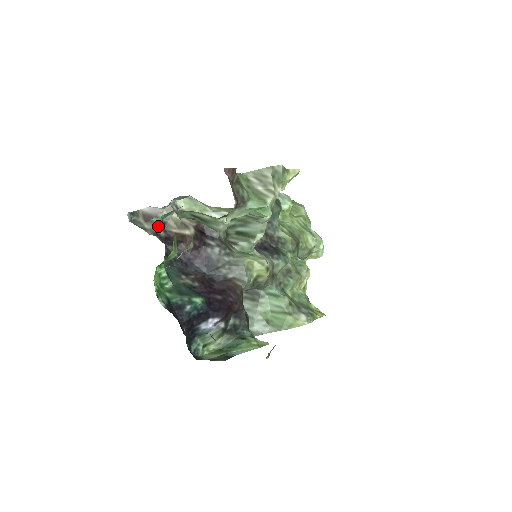
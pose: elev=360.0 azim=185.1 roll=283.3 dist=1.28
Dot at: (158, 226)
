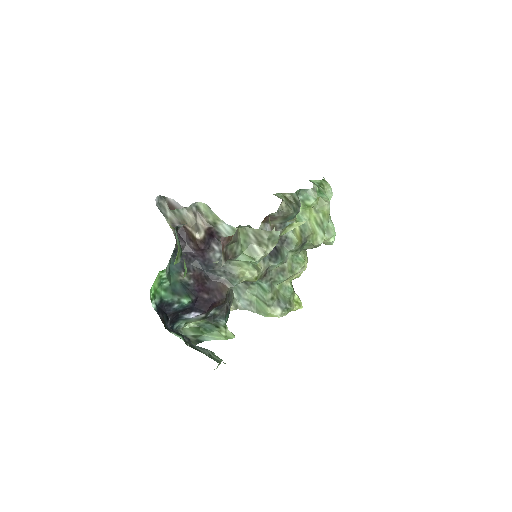
Dot at: (177, 218)
